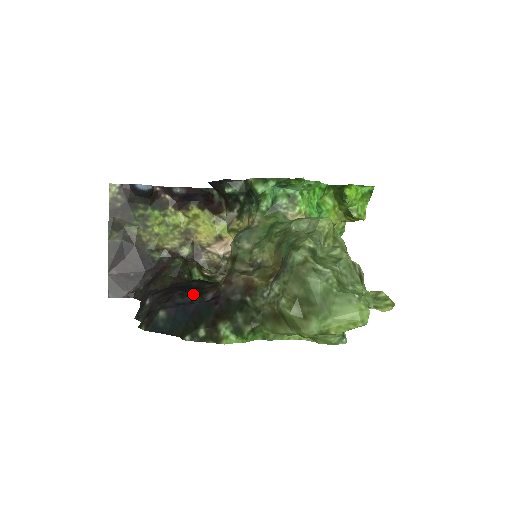
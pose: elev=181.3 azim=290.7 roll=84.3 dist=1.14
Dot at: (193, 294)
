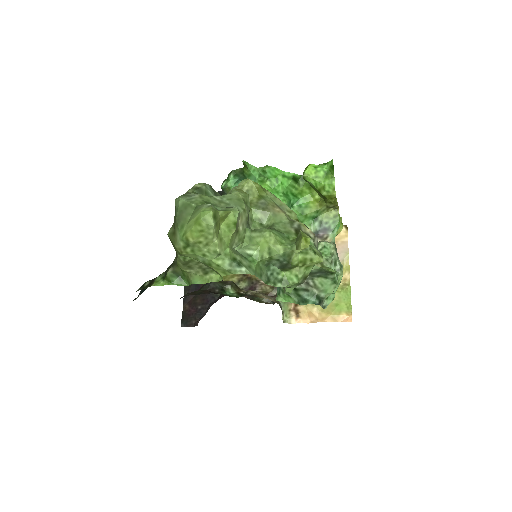
Dot at: occluded
